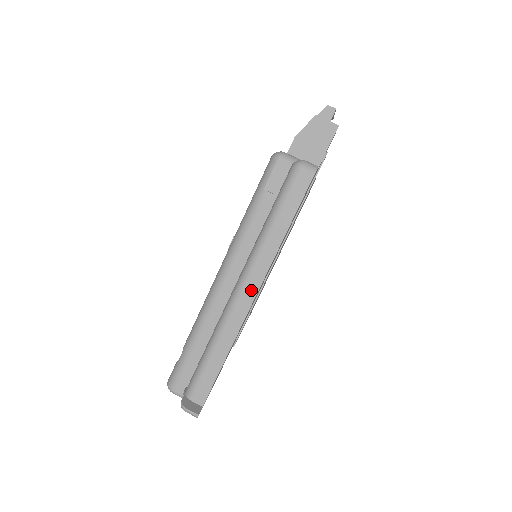
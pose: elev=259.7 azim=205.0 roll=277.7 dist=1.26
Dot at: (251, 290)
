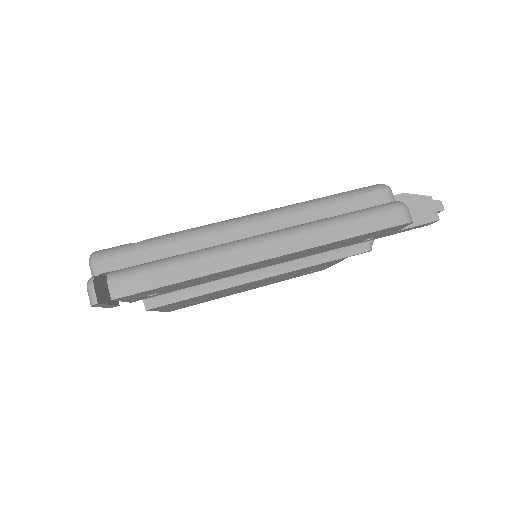
Dot at: (271, 250)
